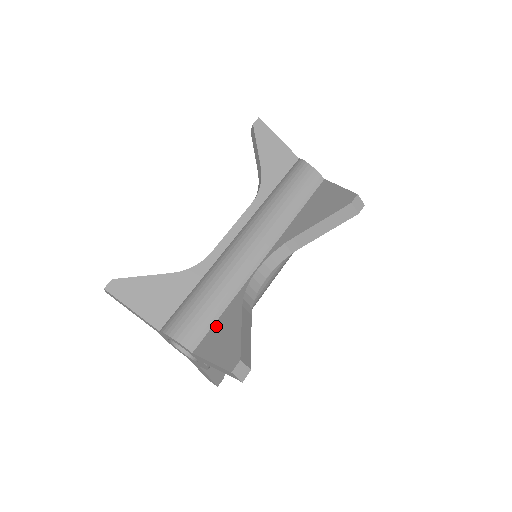
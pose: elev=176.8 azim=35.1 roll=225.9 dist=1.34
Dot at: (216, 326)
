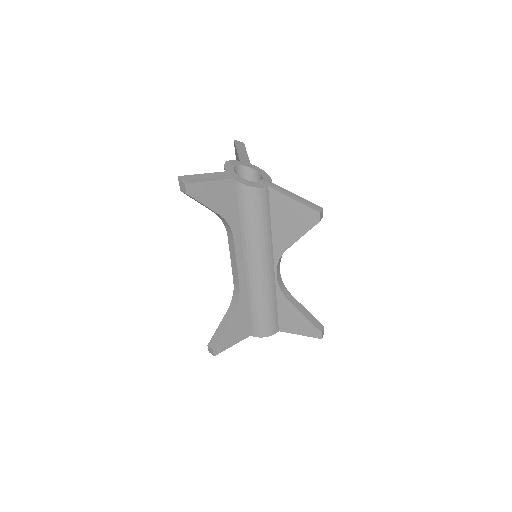
Dot at: (281, 315)
